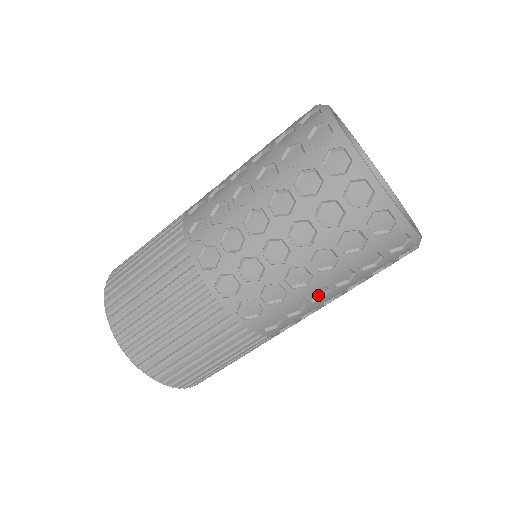
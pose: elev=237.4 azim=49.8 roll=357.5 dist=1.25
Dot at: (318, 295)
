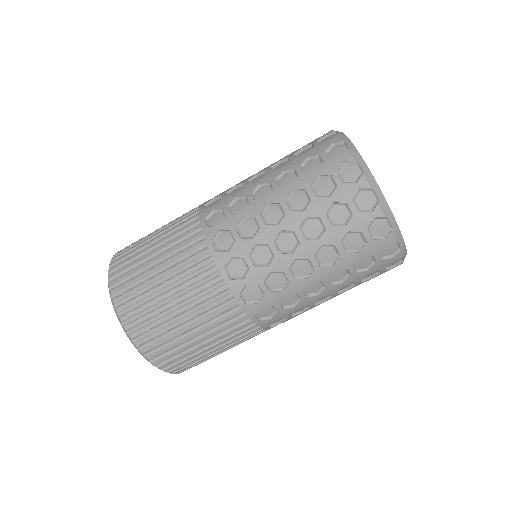
Dot at: occluded
